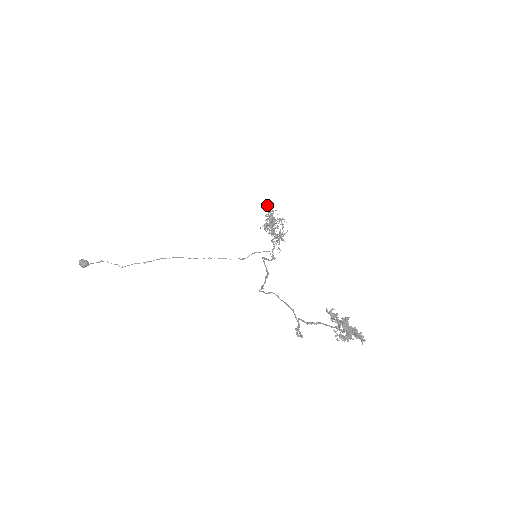
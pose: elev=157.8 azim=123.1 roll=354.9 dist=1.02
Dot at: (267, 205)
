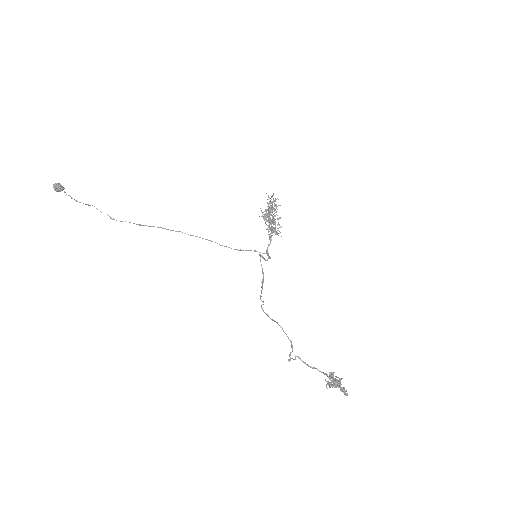
Dot at: (272, 196)
